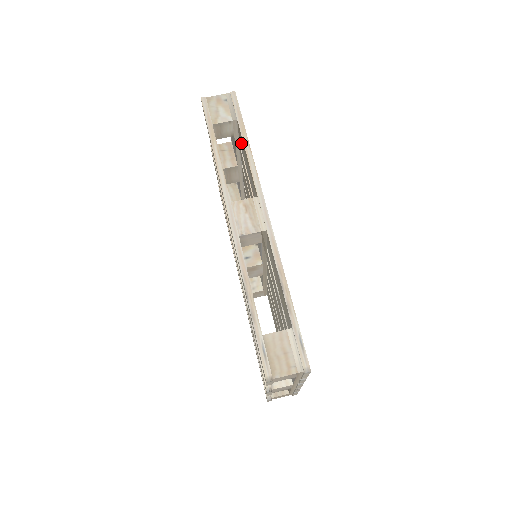
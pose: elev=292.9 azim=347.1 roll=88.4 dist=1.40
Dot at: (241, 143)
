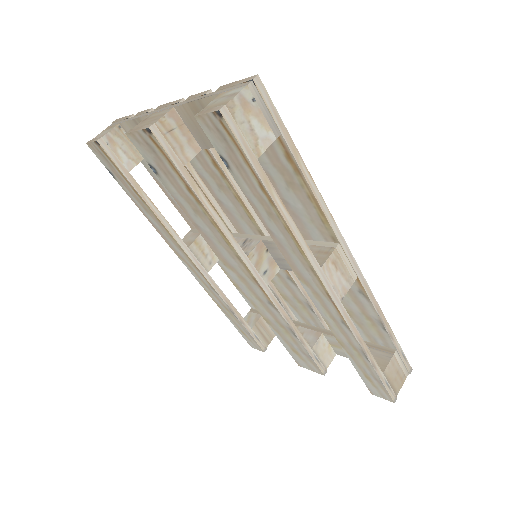
Dot at: (271, 157)
